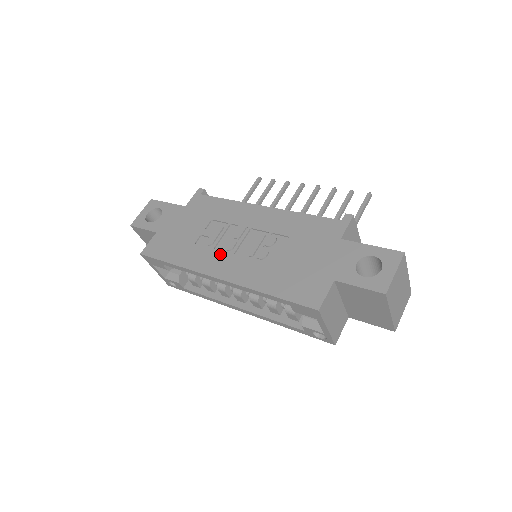
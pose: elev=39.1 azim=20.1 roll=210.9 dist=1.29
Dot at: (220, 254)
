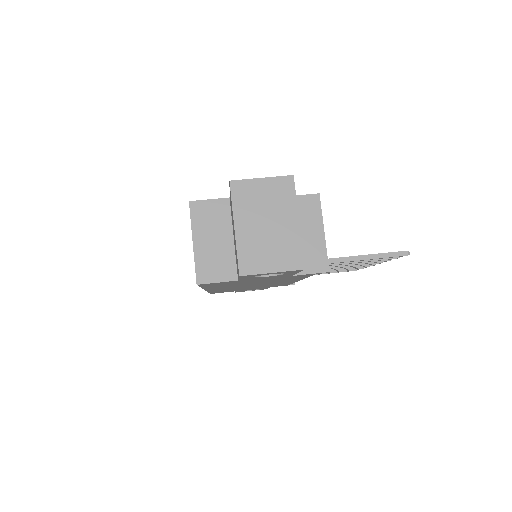
Dot at: occluded
